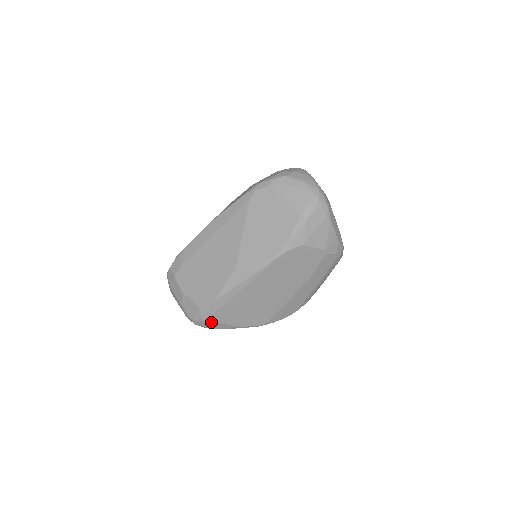
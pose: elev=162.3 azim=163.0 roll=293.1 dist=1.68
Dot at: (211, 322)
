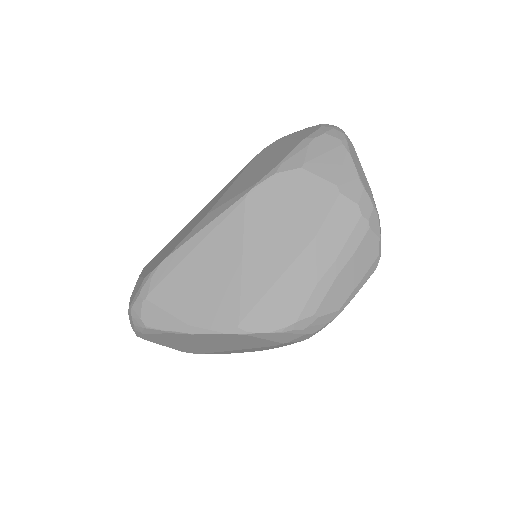
Dot at: (151, 305)
